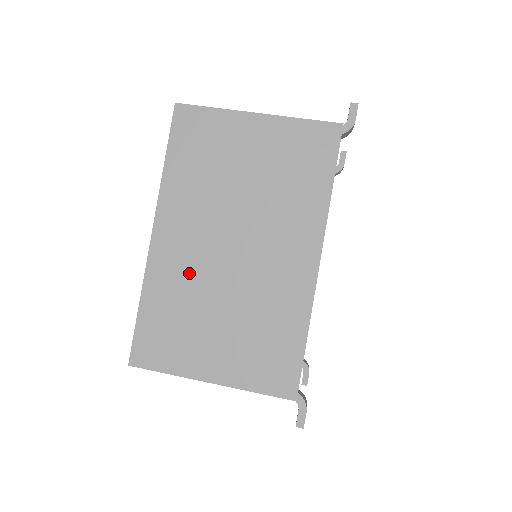
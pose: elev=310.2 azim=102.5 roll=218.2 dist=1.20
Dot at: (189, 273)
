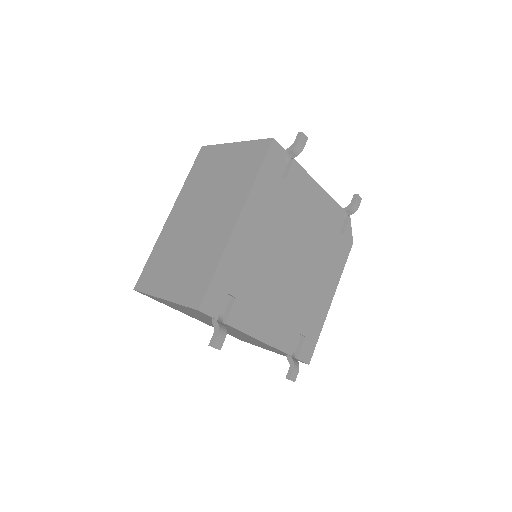
Dot at: (176, 234)
